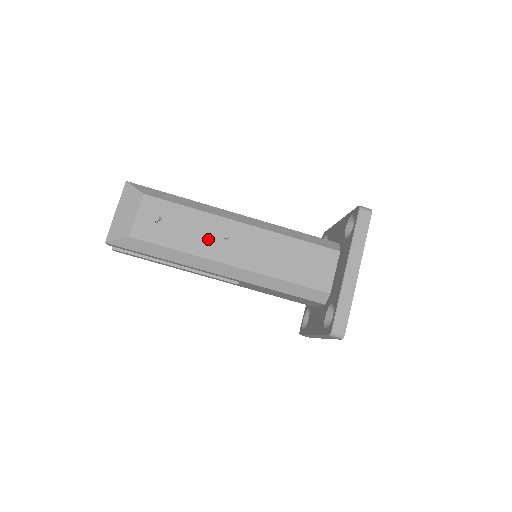
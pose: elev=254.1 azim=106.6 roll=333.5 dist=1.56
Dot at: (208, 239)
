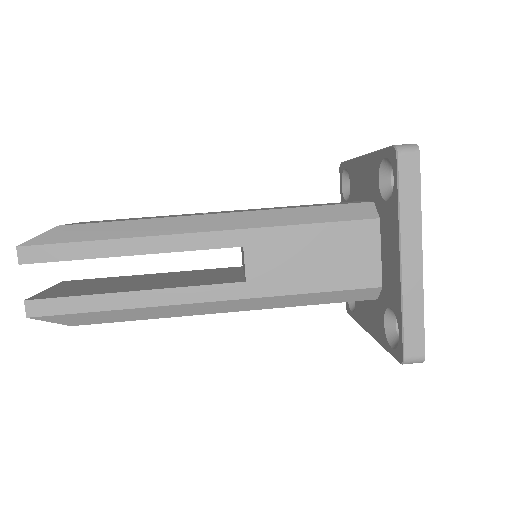
Dot at: occluded
